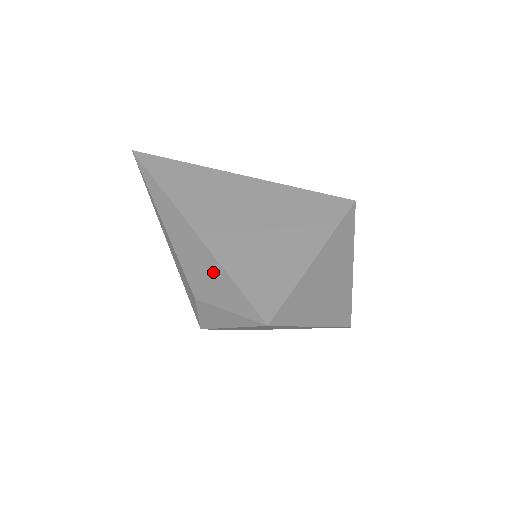
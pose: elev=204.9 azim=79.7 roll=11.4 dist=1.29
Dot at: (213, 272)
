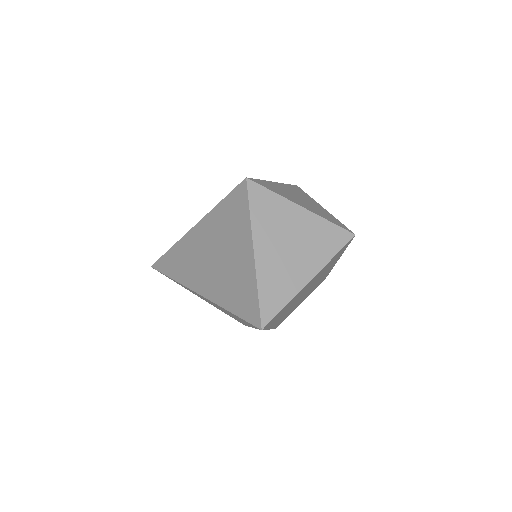
Dot at: occluded
